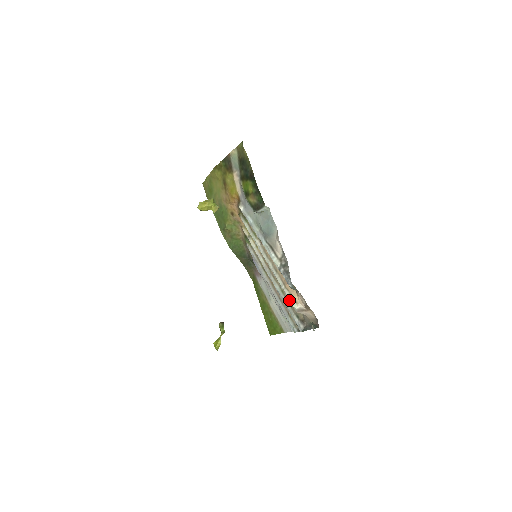
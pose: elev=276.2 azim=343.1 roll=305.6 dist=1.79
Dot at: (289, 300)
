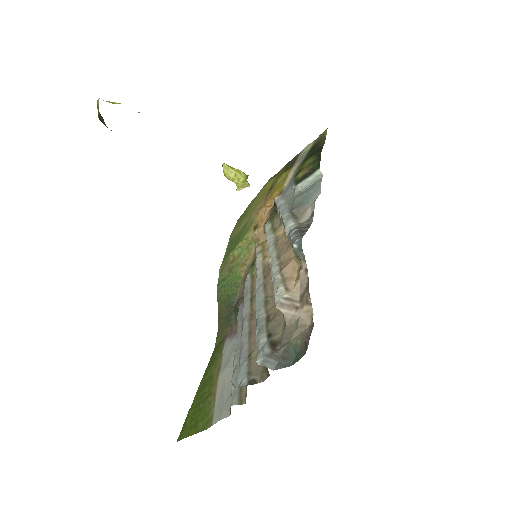
Dot at: (274, 289)
